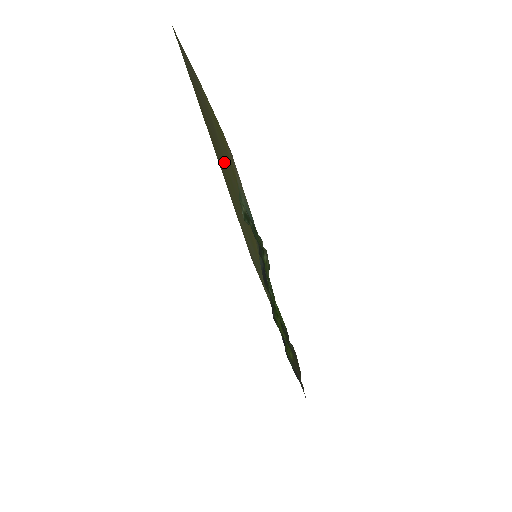
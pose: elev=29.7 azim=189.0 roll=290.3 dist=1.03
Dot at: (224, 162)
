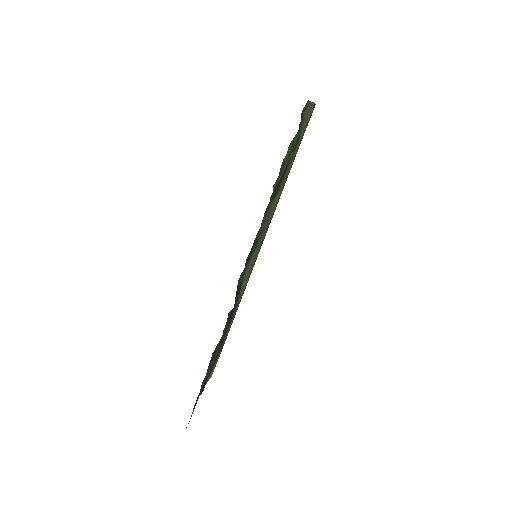
Dot at: occluded
